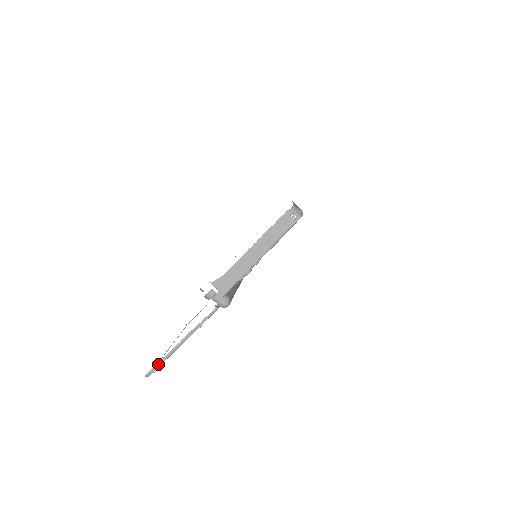
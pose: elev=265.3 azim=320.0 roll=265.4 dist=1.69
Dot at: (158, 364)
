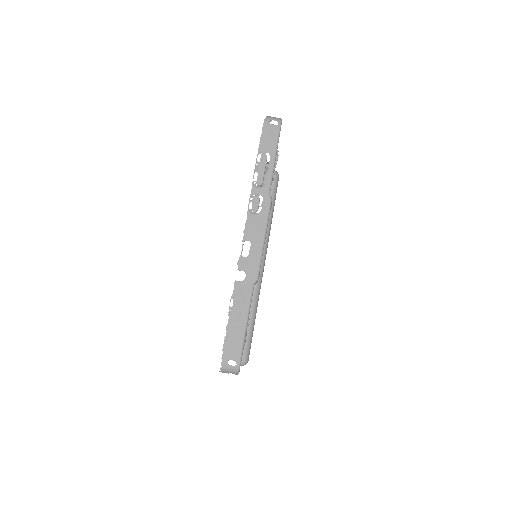
Dot at: occluded
